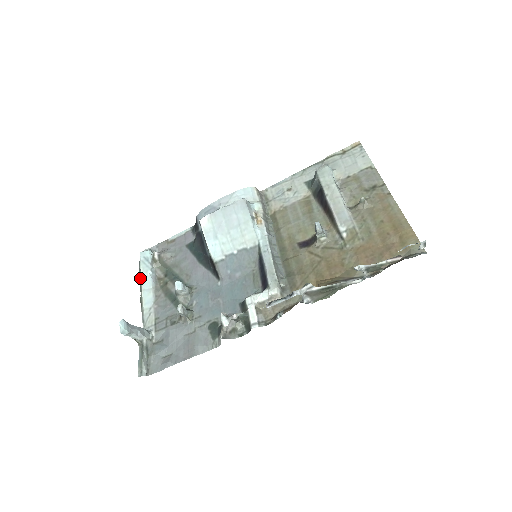
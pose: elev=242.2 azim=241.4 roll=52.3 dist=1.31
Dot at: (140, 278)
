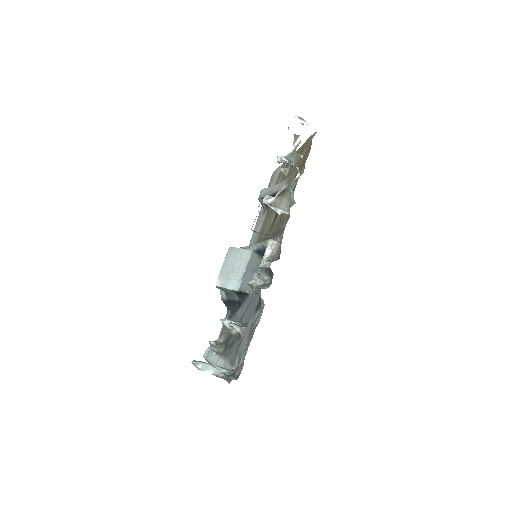
Dot at: occluded
